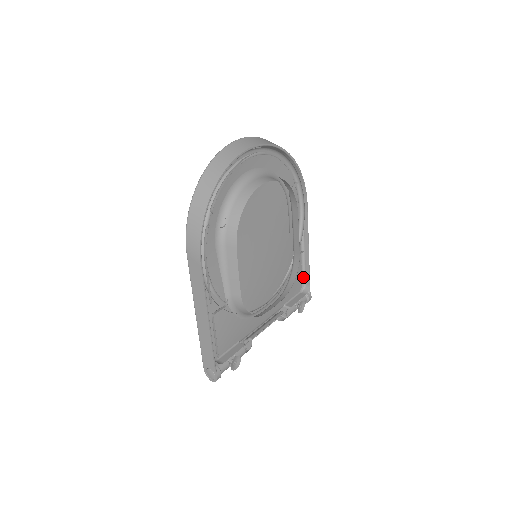
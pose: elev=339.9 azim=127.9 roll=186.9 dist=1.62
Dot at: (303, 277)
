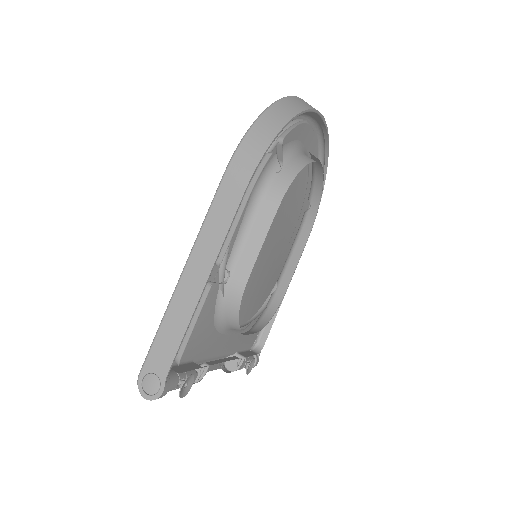
Dot at: (260, 331)
